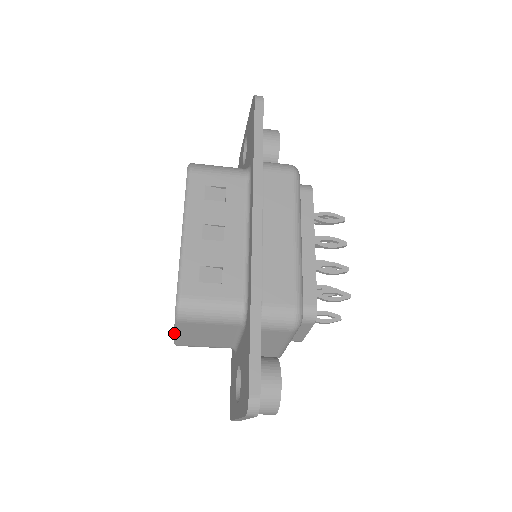
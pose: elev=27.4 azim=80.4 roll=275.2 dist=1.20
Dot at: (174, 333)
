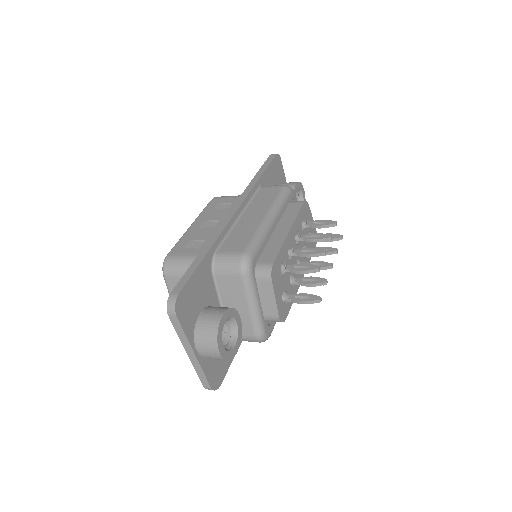
Dot at: occluded
